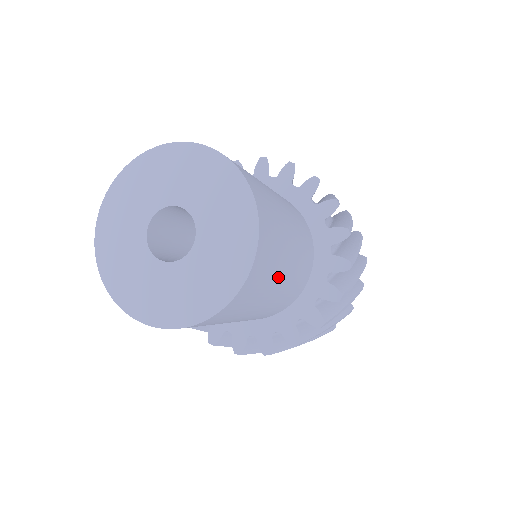
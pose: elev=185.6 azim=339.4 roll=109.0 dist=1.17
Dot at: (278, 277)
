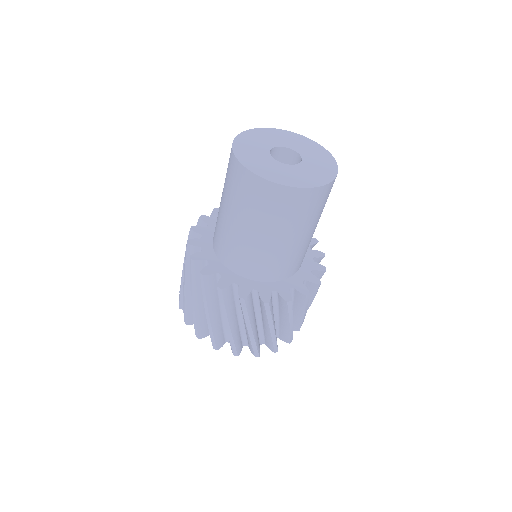
Dot at: occluded
